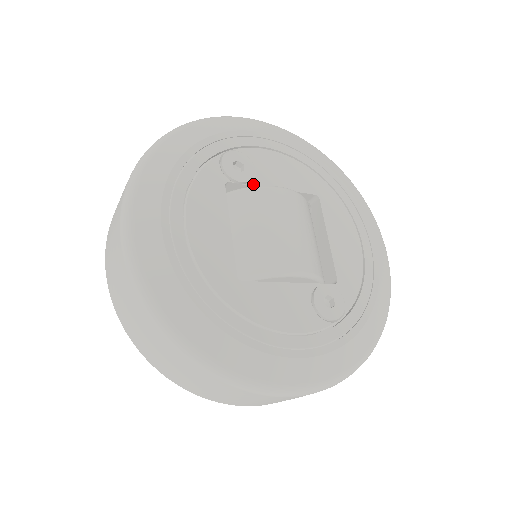
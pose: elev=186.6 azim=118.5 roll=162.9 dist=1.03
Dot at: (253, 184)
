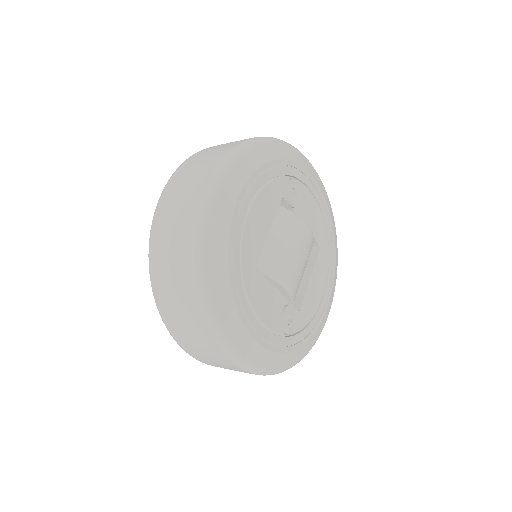
Dot at: (295, 211)
